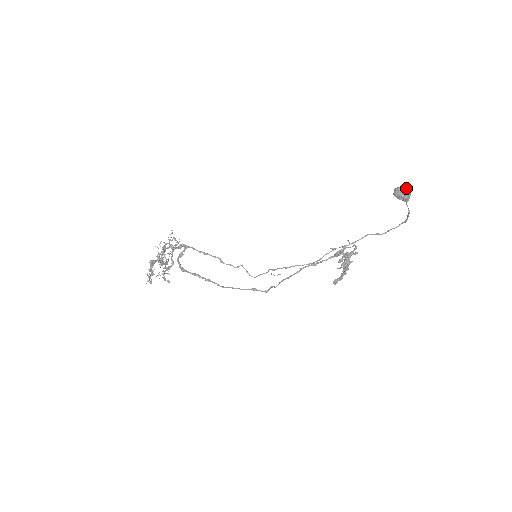
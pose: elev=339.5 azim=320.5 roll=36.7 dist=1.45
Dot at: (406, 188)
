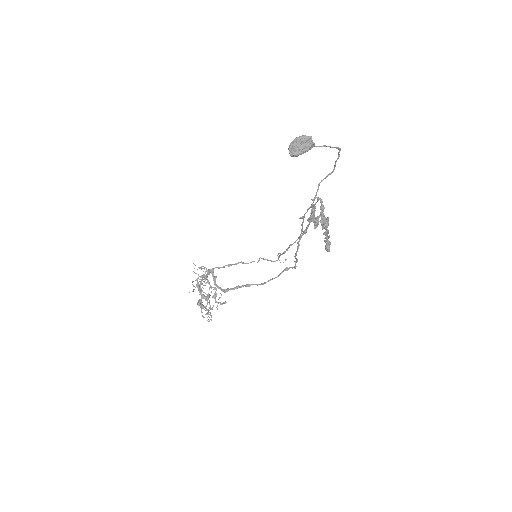
Dot at: (299, 137)
